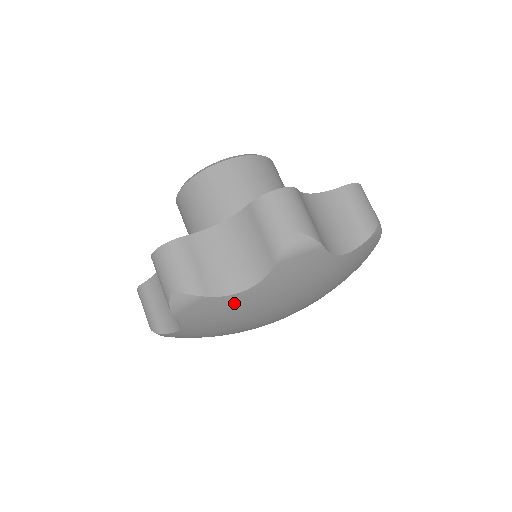
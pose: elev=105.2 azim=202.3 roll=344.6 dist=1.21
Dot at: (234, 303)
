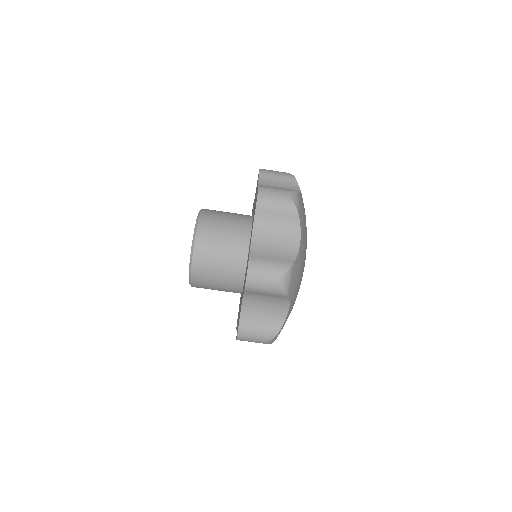
Dot at: (289, 313)
